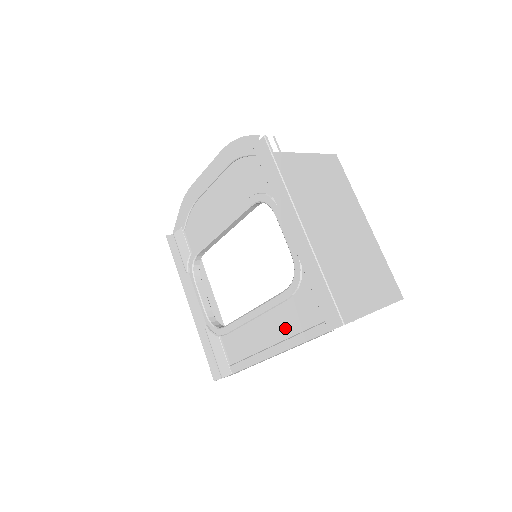
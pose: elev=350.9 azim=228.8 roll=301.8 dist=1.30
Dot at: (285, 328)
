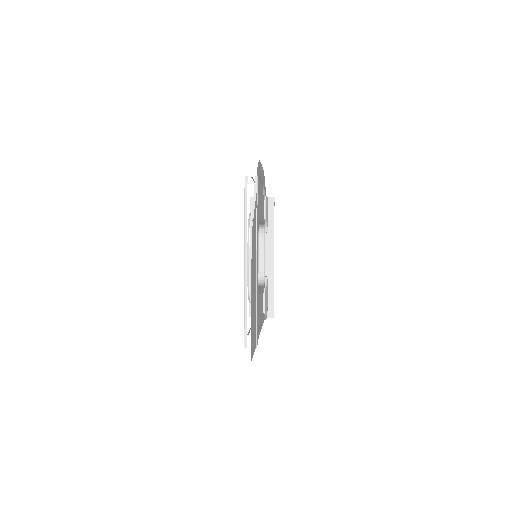
Dot at: occluded
